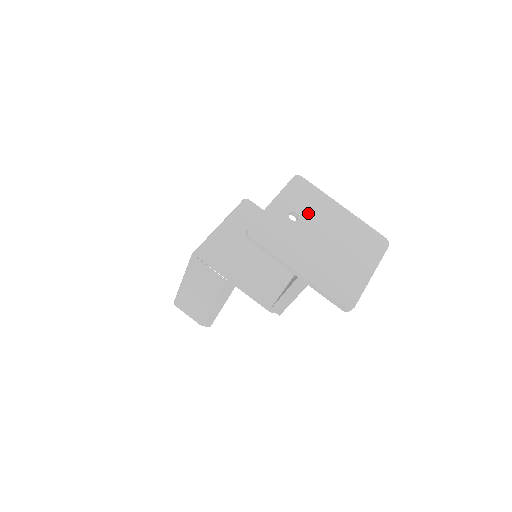
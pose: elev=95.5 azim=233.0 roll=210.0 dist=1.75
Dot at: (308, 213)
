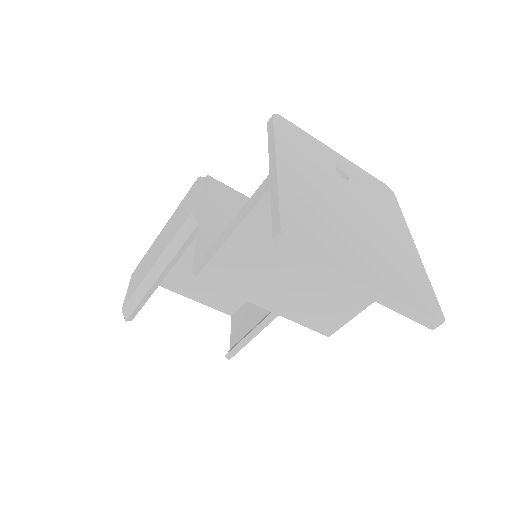
Dot at: (363, 193)
